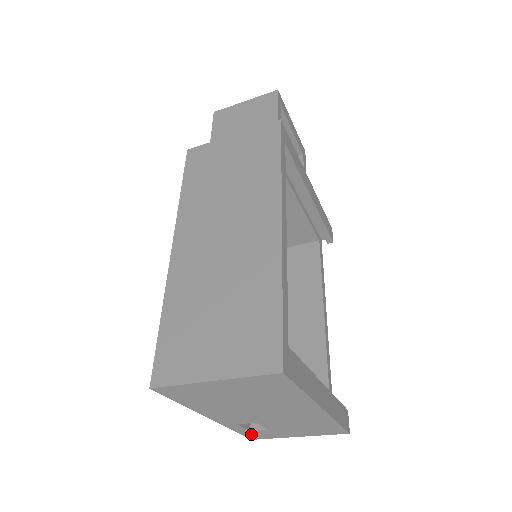
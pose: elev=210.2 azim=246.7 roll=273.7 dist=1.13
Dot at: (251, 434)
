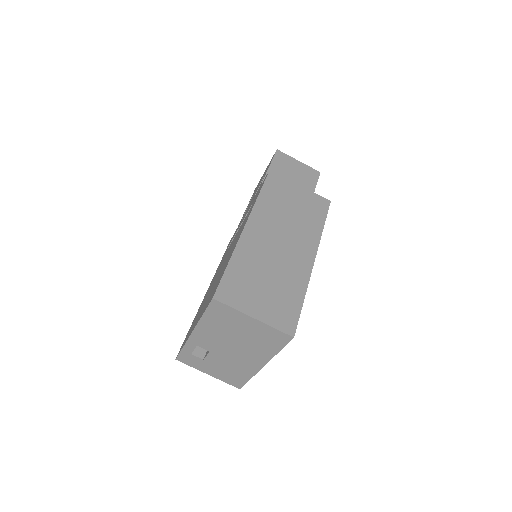
Dot at: (186, 356)
